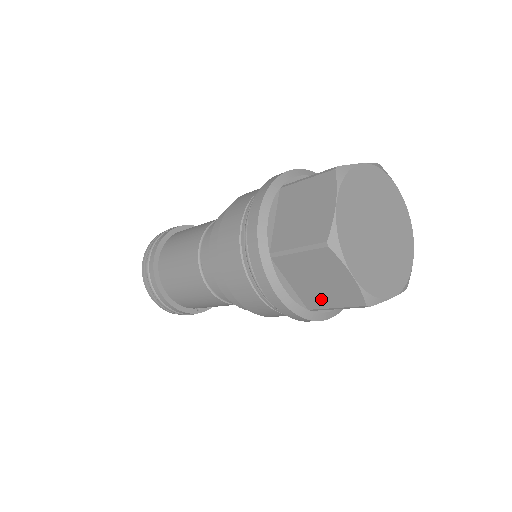
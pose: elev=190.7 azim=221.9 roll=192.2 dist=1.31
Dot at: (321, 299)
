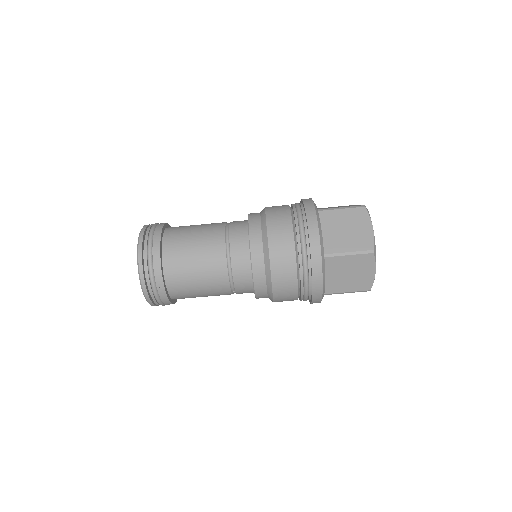
Dot at: (341, 286)
